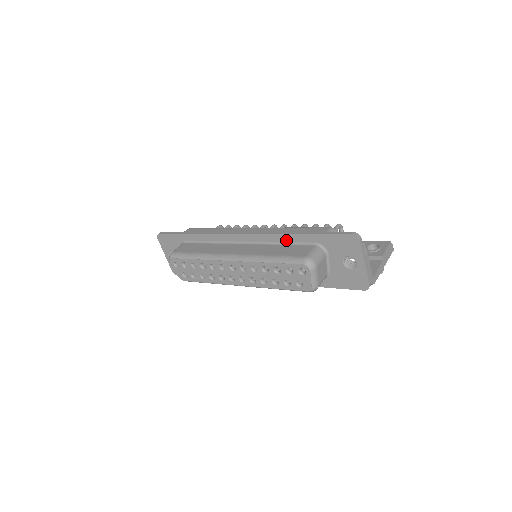
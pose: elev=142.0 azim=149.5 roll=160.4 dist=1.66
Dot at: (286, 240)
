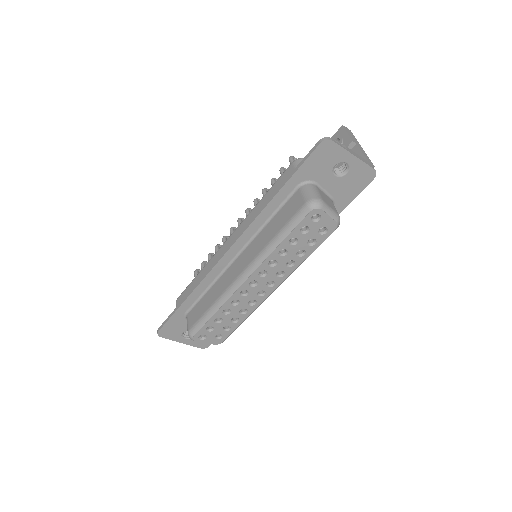
Dot at: (270, 212)
